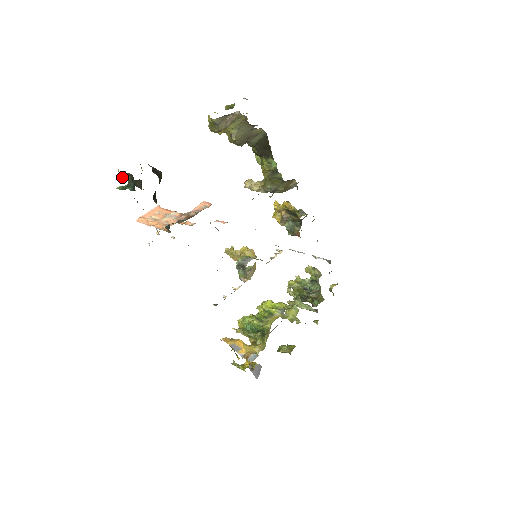
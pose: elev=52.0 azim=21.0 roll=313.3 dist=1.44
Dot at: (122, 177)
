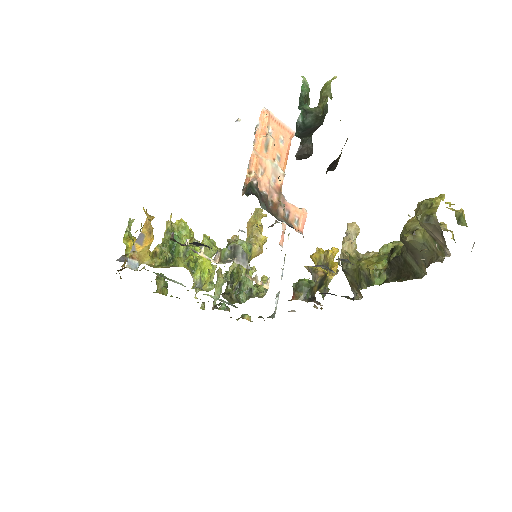
Dot at: (323, 89)
